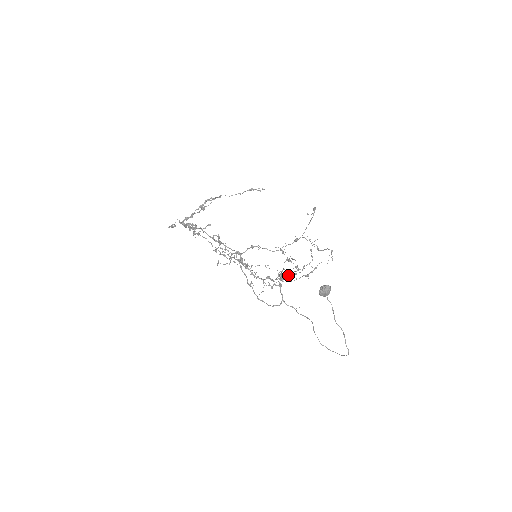
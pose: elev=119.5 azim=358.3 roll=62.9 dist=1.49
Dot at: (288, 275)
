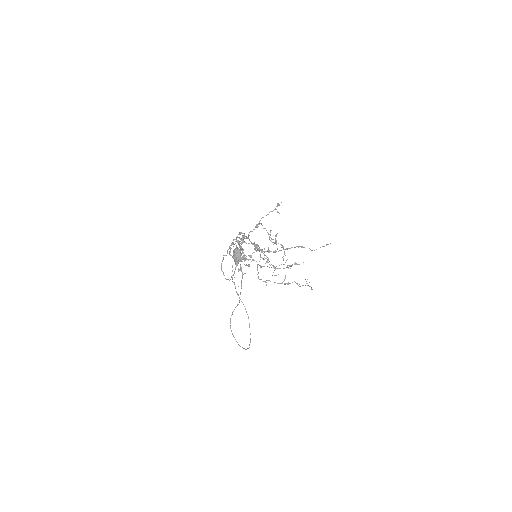
Dot at: occluded
